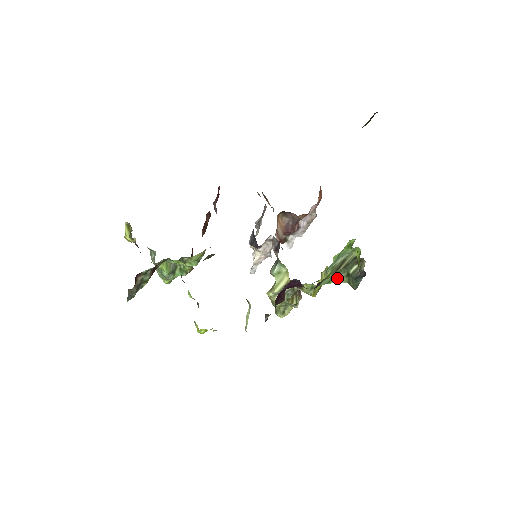
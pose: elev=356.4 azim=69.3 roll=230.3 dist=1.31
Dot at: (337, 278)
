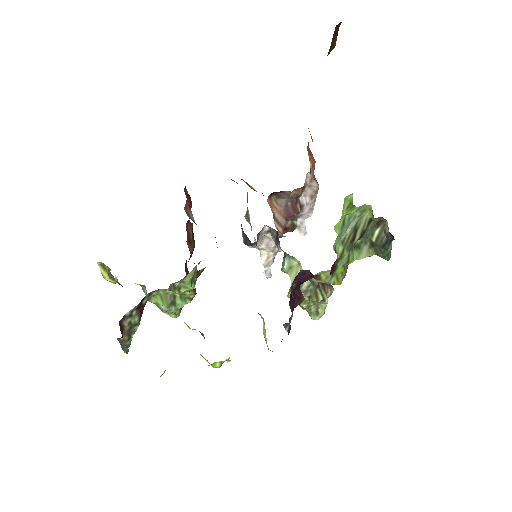
Dot at: (360, 253)
